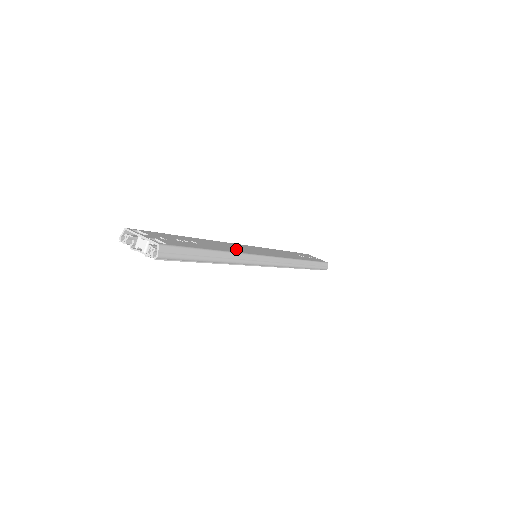
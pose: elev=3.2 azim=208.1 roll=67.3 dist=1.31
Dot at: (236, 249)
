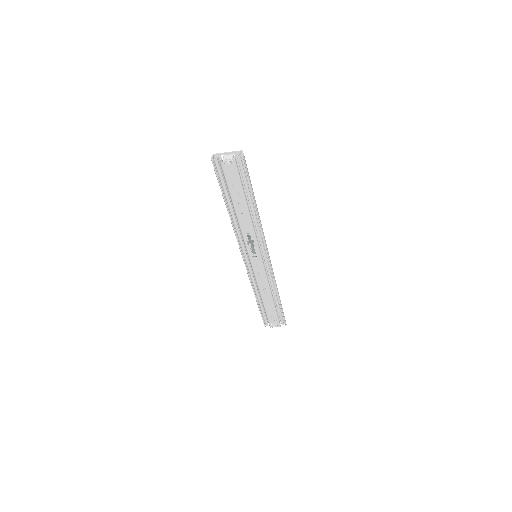
Dot at: occluded
